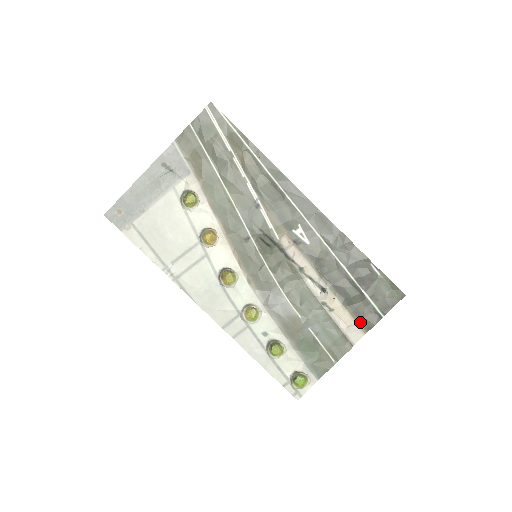
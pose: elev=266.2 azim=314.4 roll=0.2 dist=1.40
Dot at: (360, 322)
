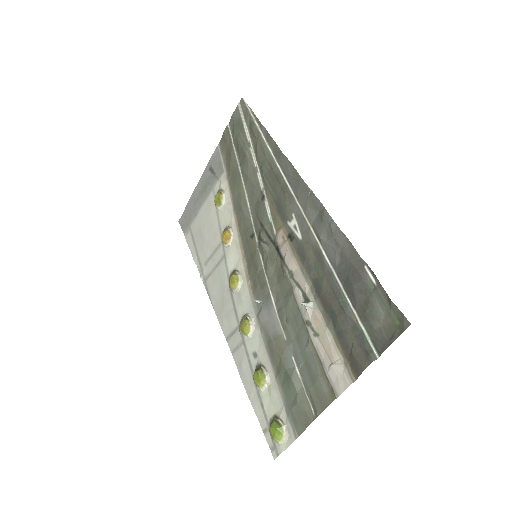
Dot at: (348, 361)
